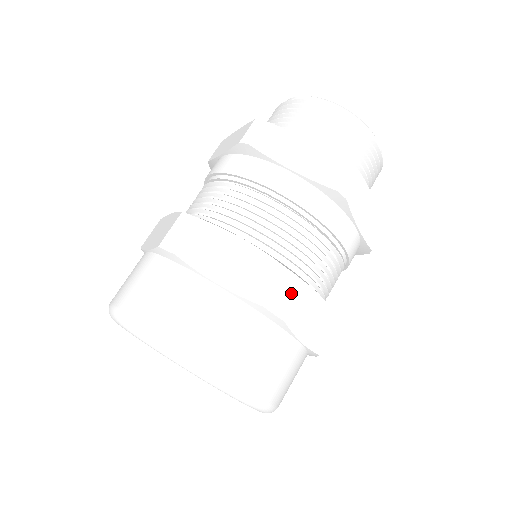
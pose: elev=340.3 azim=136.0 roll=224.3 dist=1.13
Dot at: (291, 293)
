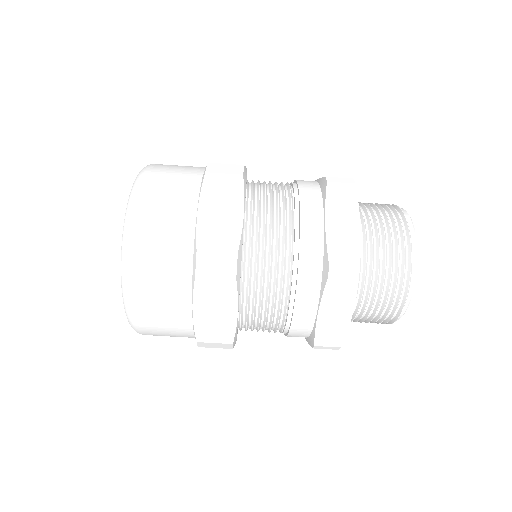
Dot at: (221, 269)
